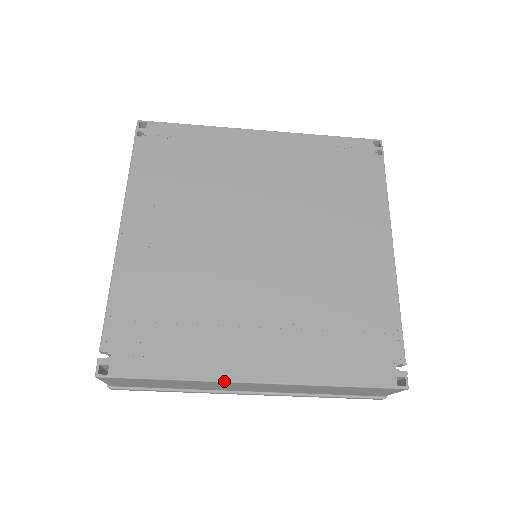
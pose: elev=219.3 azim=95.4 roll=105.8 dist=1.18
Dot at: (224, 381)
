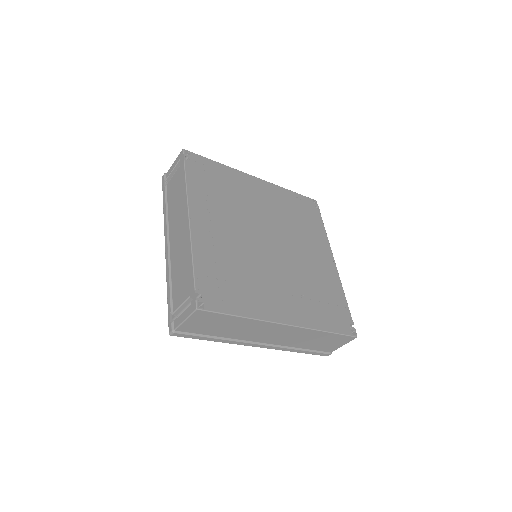
Dot at: (271, 321)
